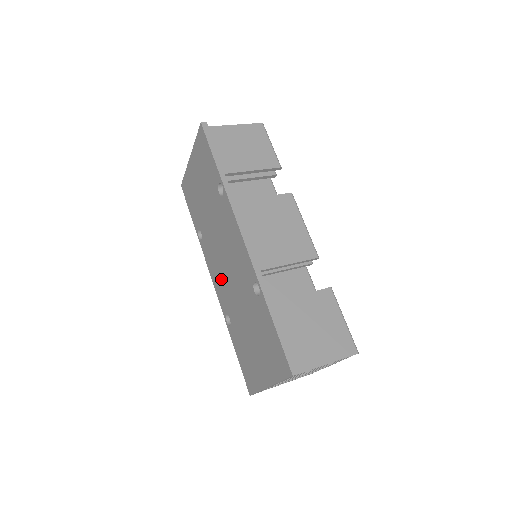
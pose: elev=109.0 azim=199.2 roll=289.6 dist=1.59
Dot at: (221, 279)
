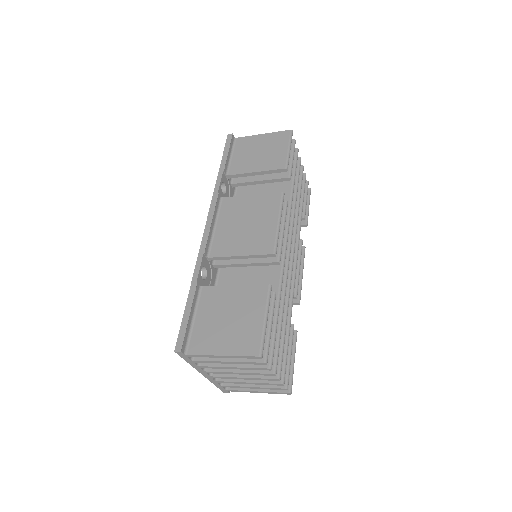
Dot at: occluded
